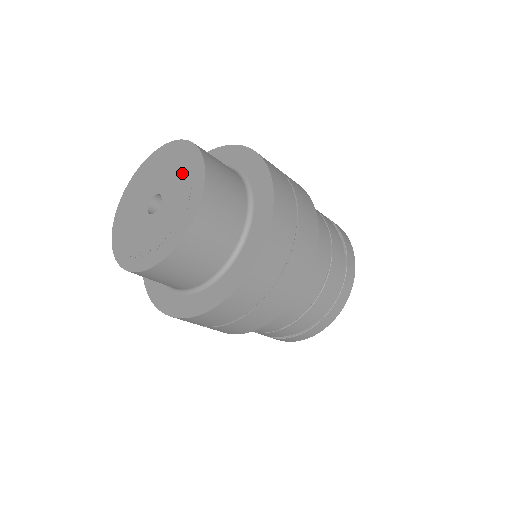
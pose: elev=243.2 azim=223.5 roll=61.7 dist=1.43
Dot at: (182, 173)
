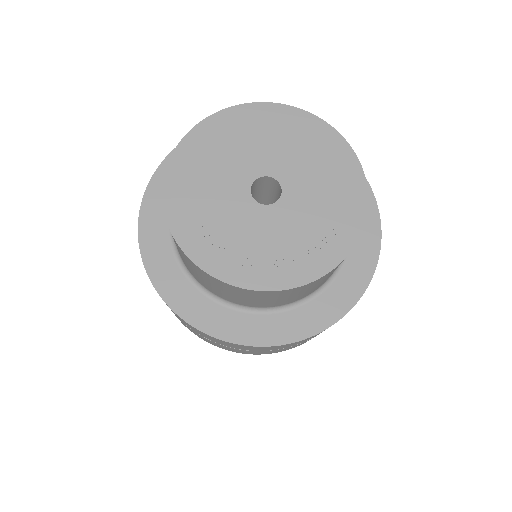
Dot at: (329, 192)
